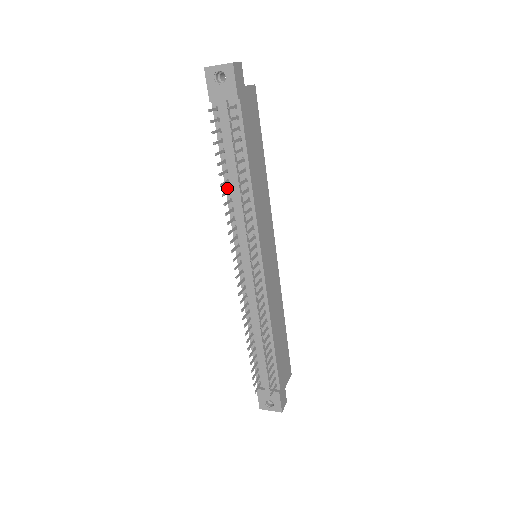
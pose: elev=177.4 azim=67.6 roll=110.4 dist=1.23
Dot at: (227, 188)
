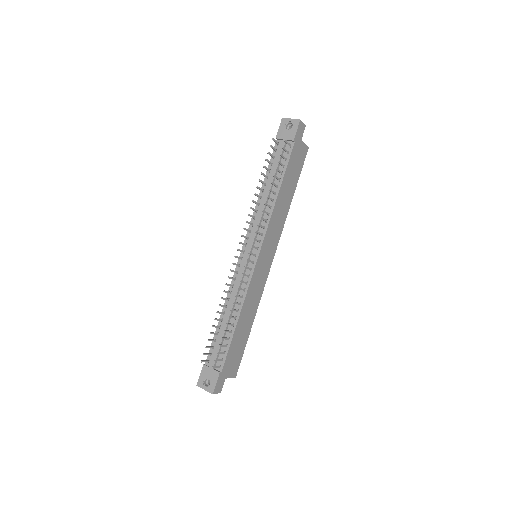
Dot at: (260, 196)
